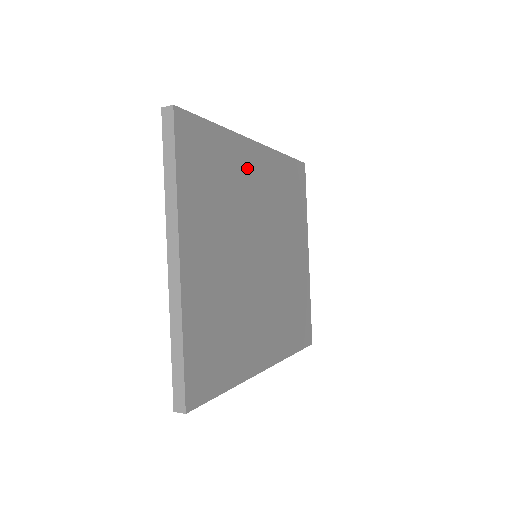
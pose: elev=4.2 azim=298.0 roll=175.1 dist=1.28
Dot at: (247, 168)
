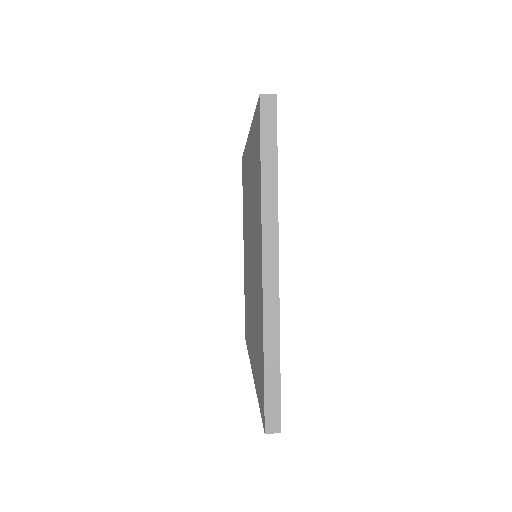
Dot at: occluded
